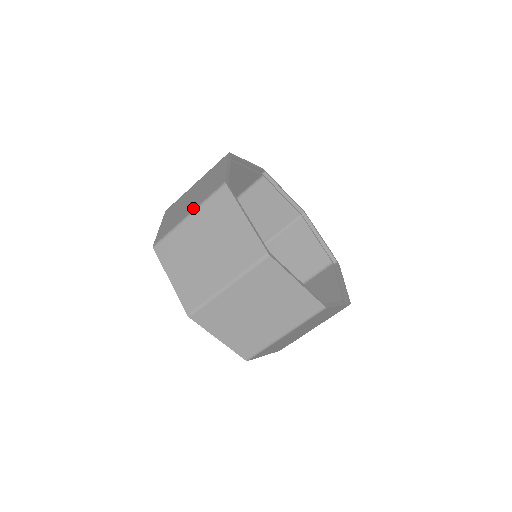
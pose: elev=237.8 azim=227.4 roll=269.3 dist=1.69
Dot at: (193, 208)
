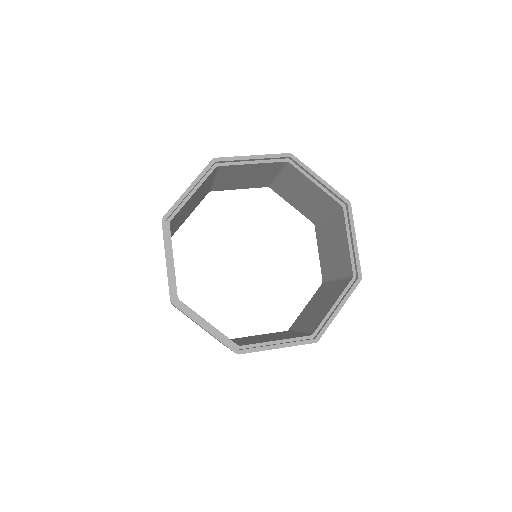
Dot at: occluded
